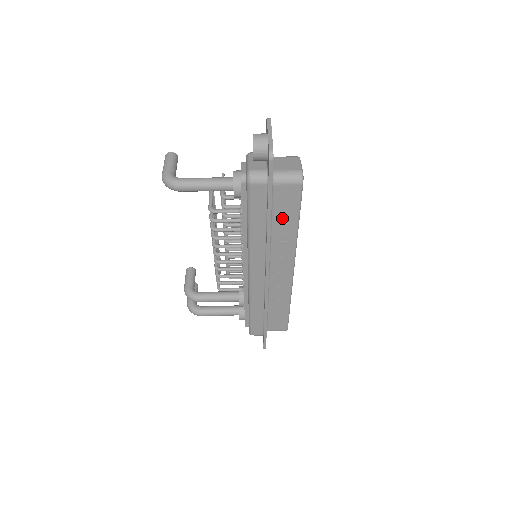
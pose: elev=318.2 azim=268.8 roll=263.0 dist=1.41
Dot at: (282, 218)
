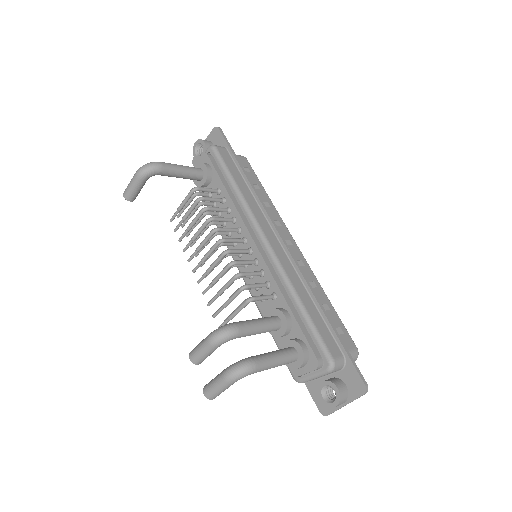
Dot at: (252, 183)
